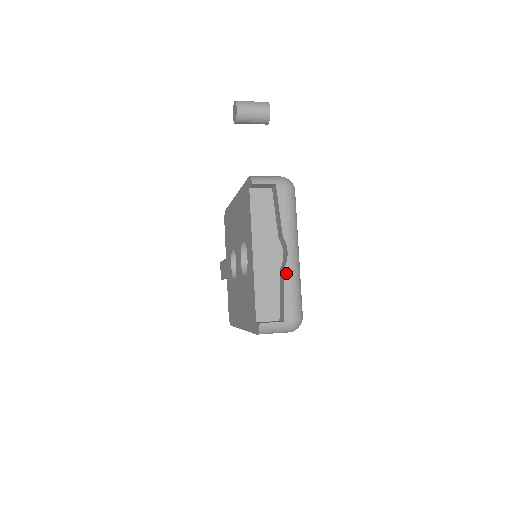
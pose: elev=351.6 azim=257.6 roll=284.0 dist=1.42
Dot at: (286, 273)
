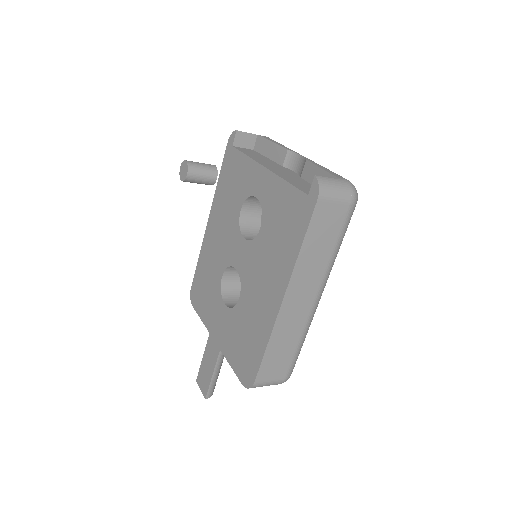
Dot at: (311, 162)
